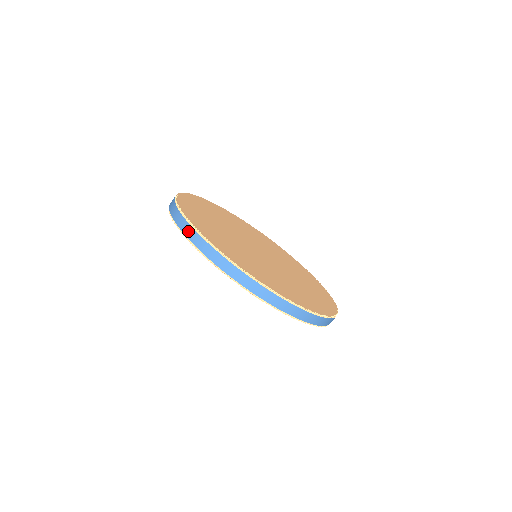
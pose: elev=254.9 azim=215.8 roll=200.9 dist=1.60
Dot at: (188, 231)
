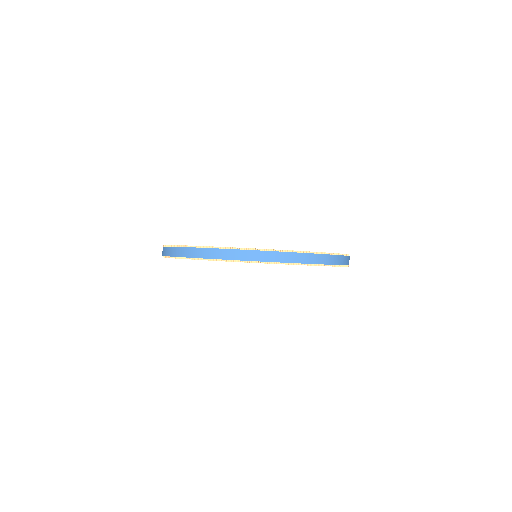
Dot at: (232, 255)
